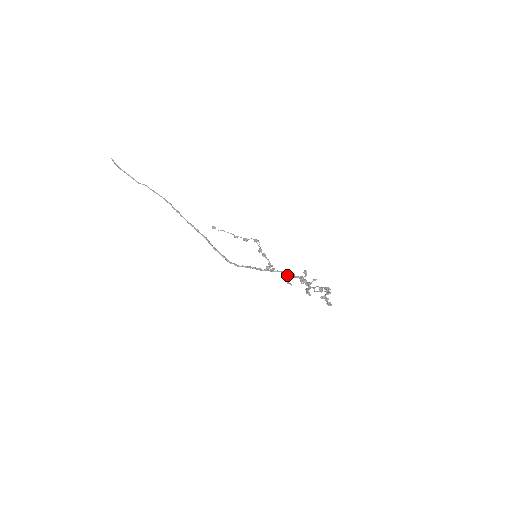
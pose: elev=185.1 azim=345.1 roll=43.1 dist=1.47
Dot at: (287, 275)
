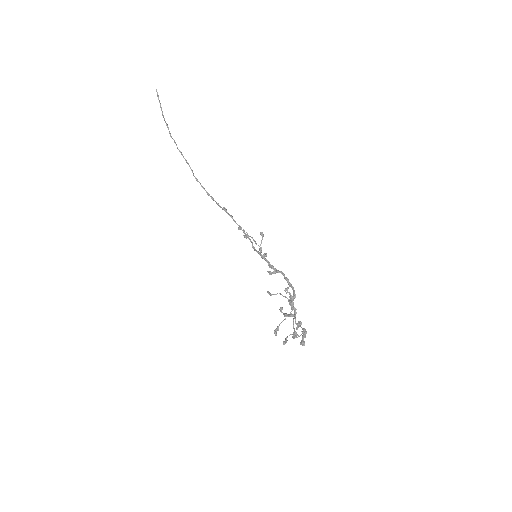
Dot at: occluded
